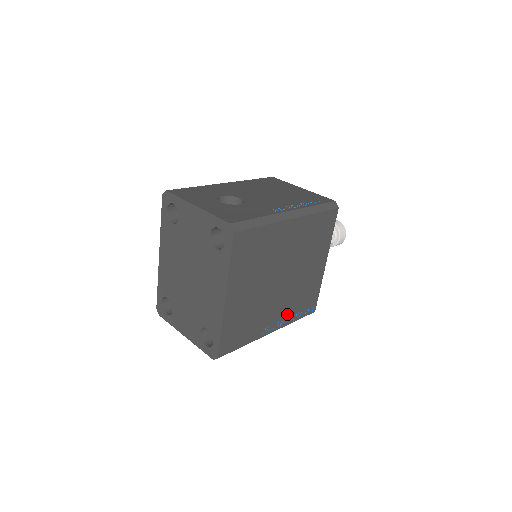
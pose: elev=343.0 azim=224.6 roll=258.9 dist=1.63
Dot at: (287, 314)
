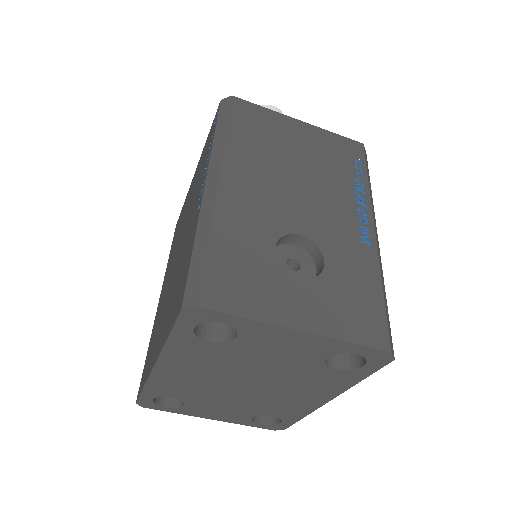
Dot at: occluded
